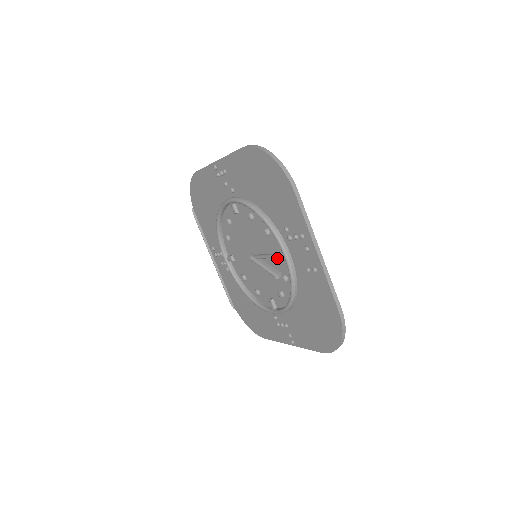
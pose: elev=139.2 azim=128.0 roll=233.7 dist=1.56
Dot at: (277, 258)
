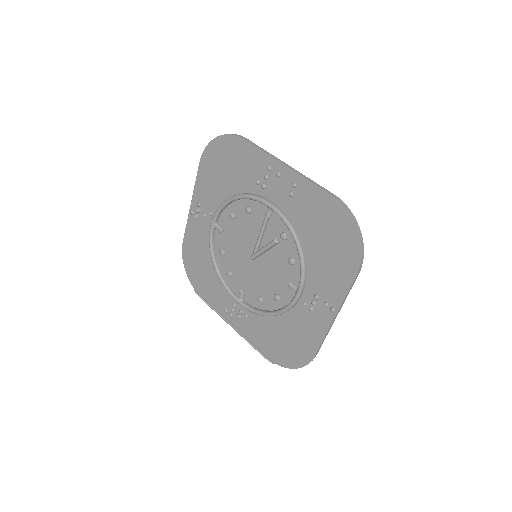
Dot at: (268, 225)
